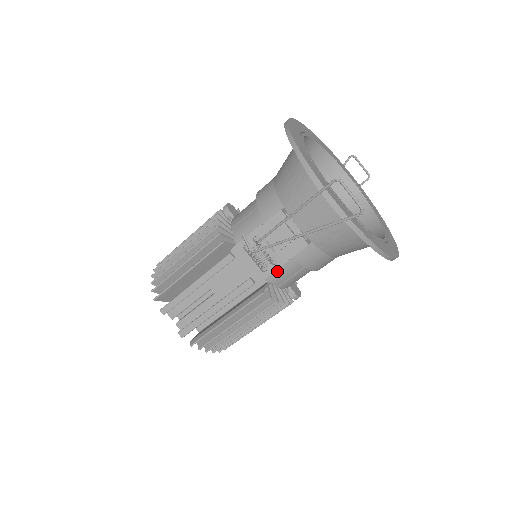
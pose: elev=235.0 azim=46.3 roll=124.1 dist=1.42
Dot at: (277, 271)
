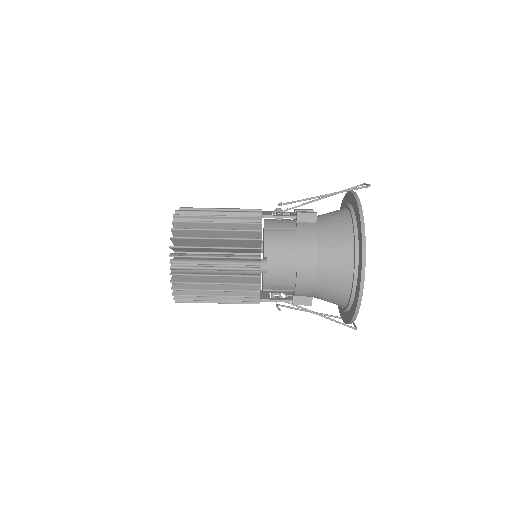
Dot at: (278, 227)
